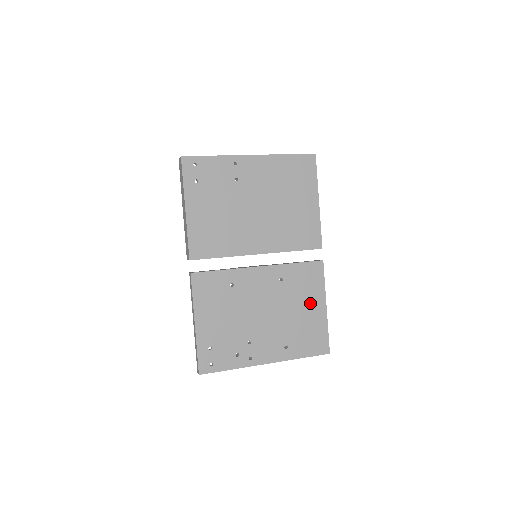
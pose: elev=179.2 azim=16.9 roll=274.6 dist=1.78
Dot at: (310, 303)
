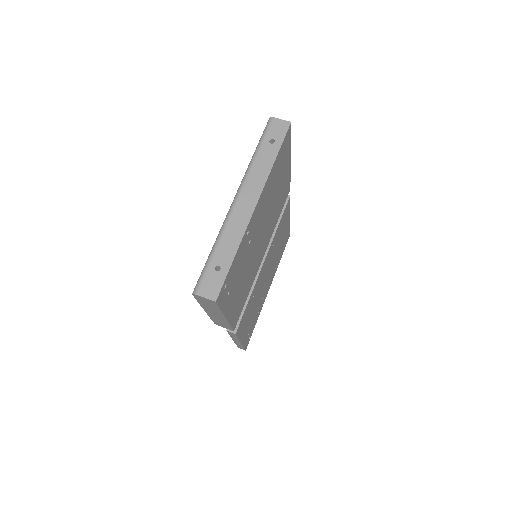
Dot at: occluded
